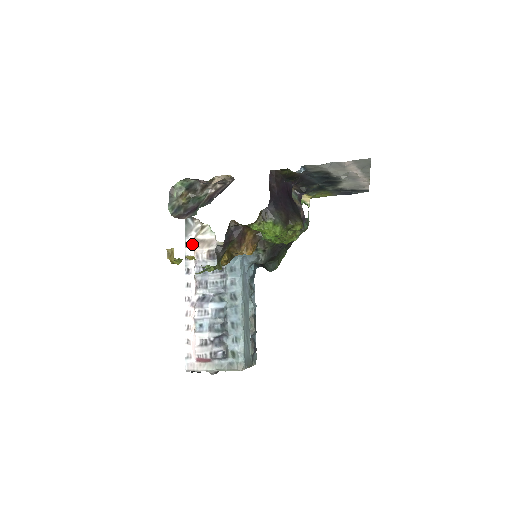
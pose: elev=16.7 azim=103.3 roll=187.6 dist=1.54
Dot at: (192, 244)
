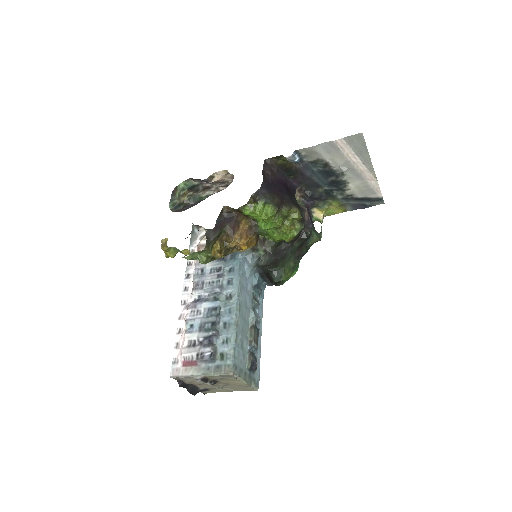
Dot at: (195, 251)
